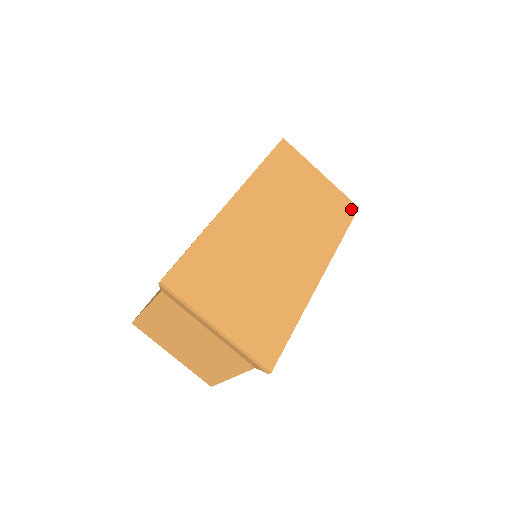
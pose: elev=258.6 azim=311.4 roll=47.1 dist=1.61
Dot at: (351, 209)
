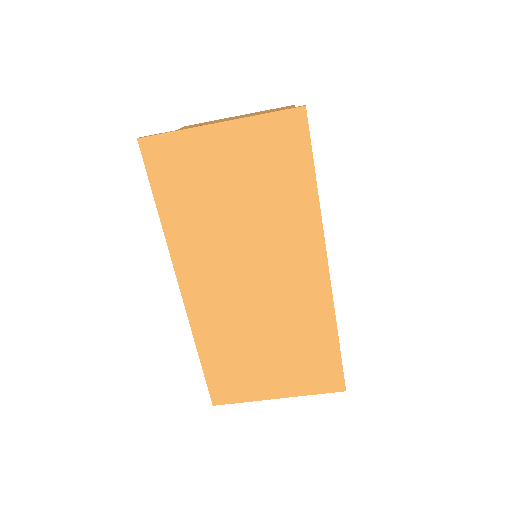
Dot at: (297, 126)
